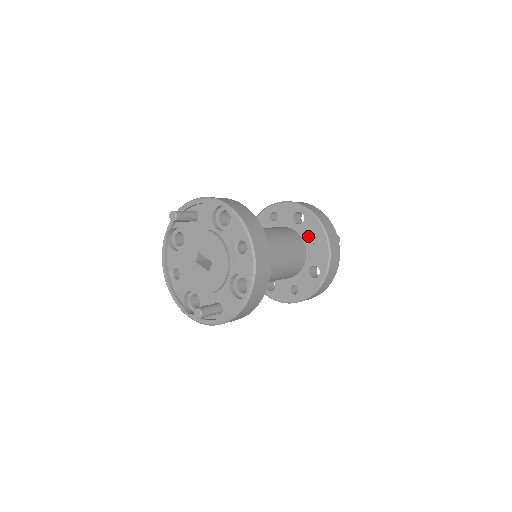
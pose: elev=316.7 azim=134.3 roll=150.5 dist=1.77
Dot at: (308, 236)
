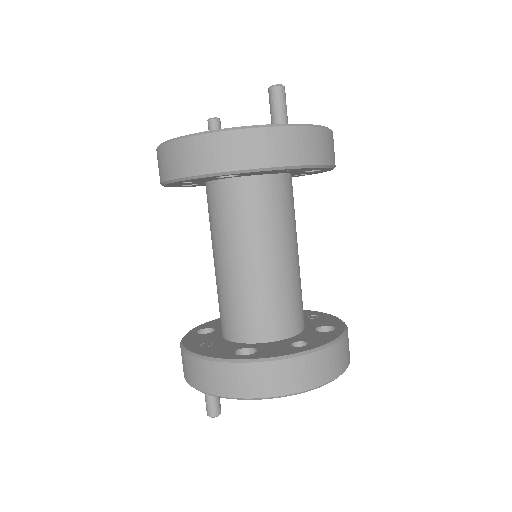
Dot at: occluded
